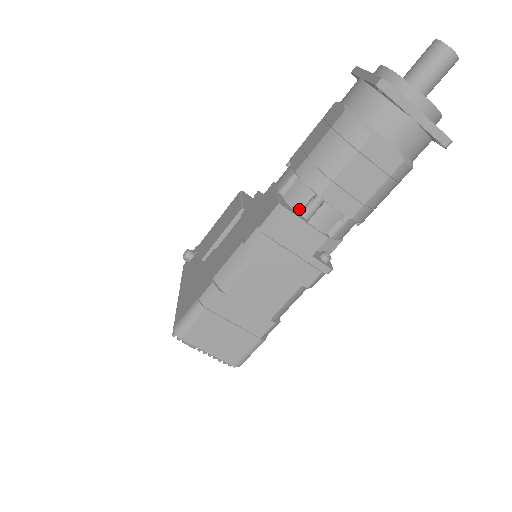
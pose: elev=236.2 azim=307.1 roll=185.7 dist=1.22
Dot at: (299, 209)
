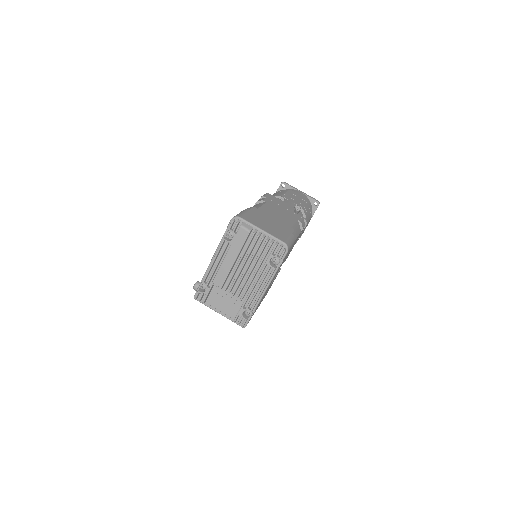
Dot at: occluded
